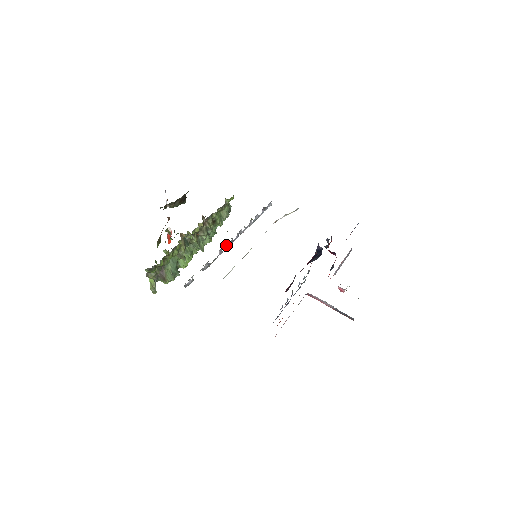
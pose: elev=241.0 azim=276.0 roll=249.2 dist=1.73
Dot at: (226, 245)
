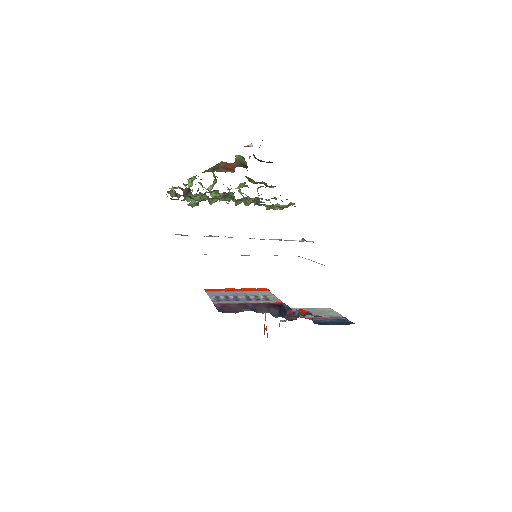
Dot at: occluded
